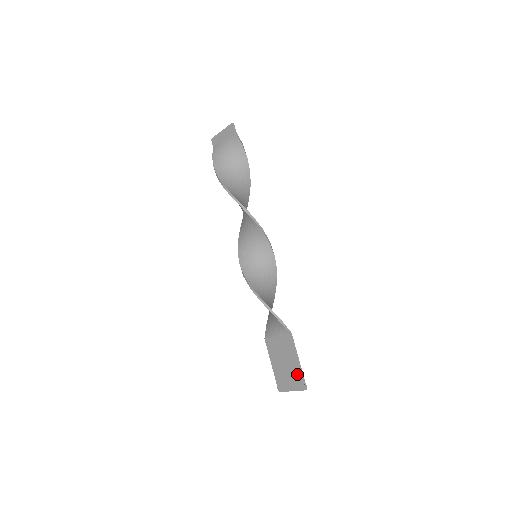
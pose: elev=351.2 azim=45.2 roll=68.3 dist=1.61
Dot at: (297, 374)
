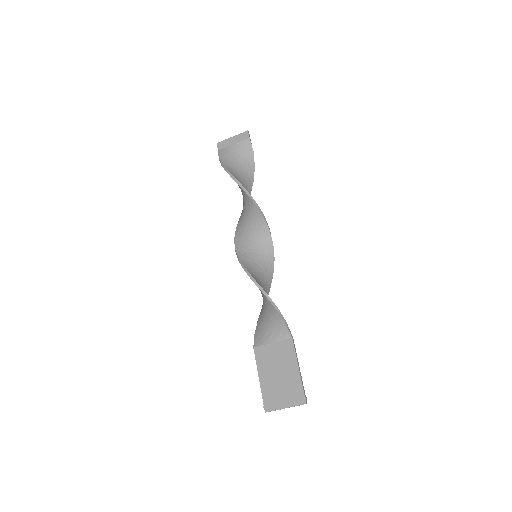
Dot at: (297, 385)
